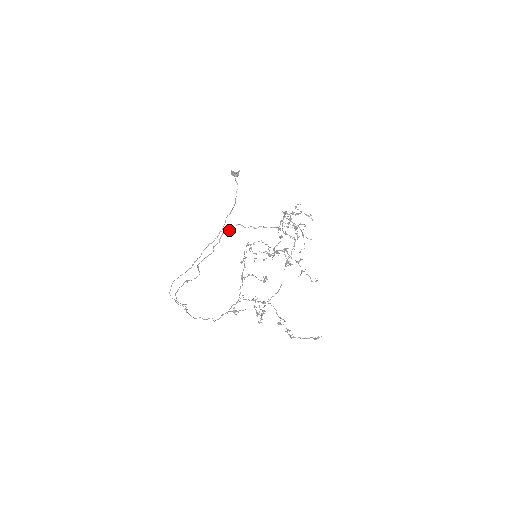
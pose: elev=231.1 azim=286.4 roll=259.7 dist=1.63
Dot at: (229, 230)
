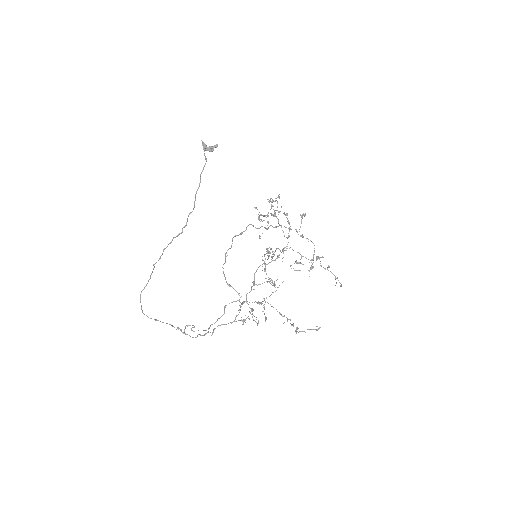
Dot at: (242, 232)
